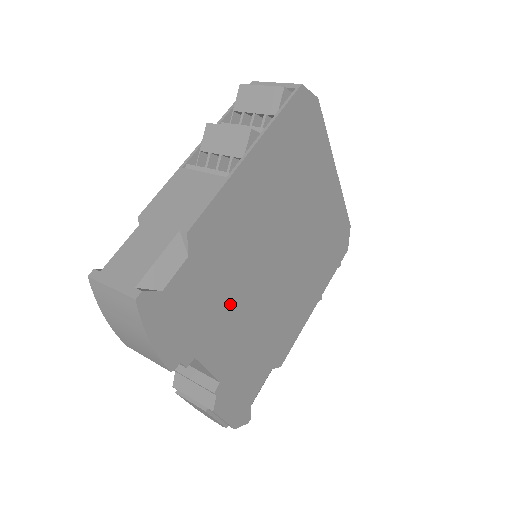
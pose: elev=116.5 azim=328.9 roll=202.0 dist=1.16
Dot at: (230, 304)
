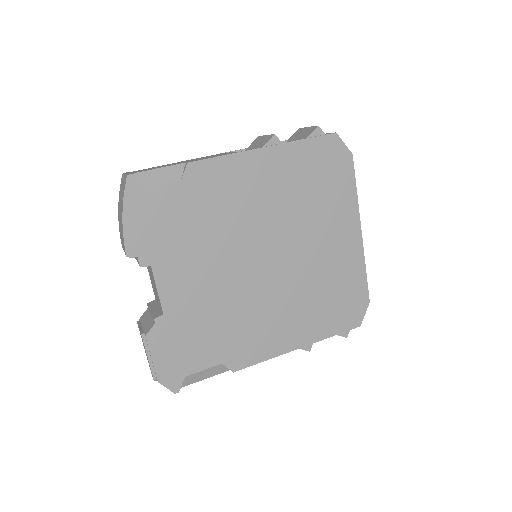
Dot at: (202, 252)
